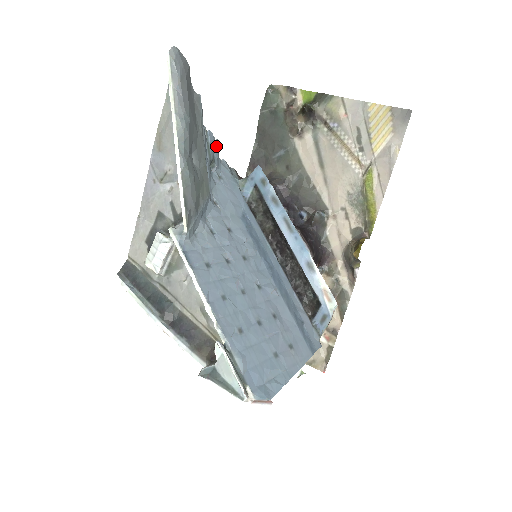
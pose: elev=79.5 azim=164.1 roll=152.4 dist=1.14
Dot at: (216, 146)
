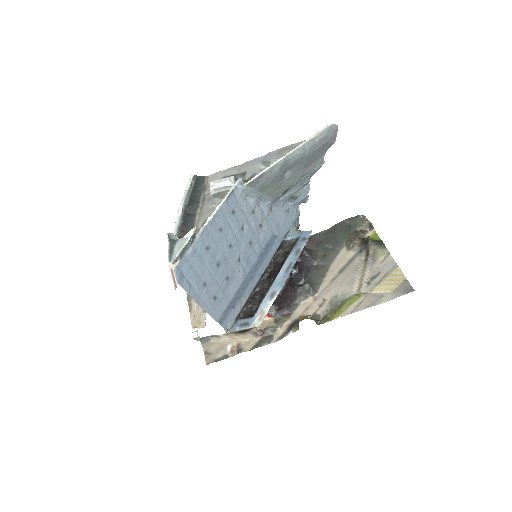
Dot at: (304, 197)
